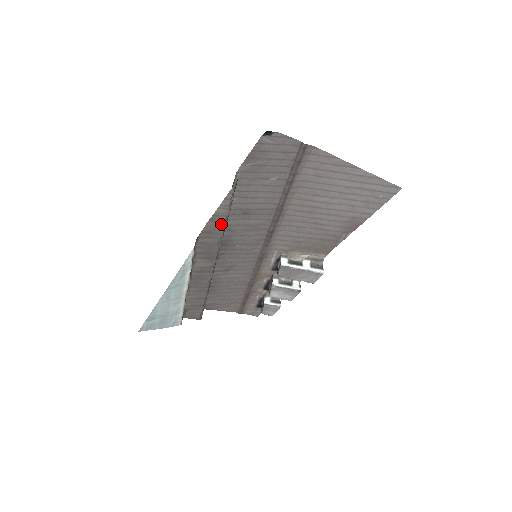
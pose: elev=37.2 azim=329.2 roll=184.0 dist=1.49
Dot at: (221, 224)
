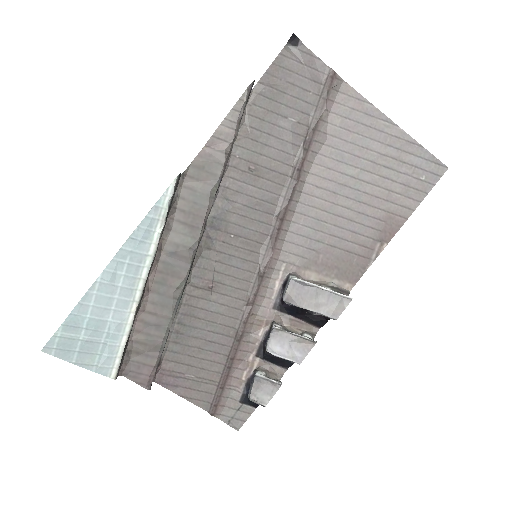
Dot at: (220, 157)
